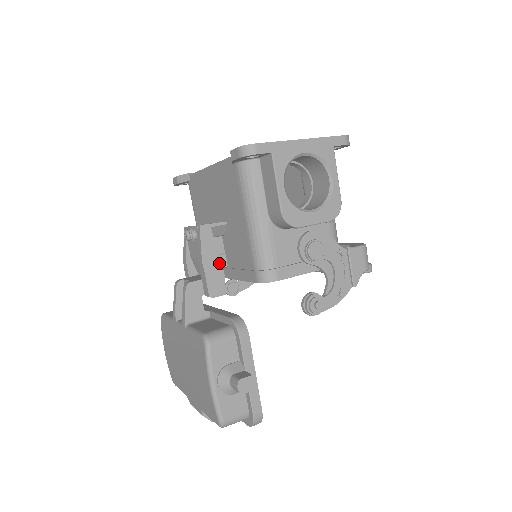
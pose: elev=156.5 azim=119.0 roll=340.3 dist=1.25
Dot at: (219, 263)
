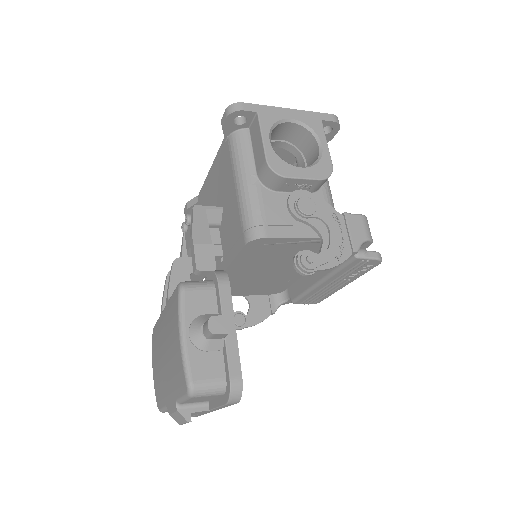
Dot at: (210, 239)
